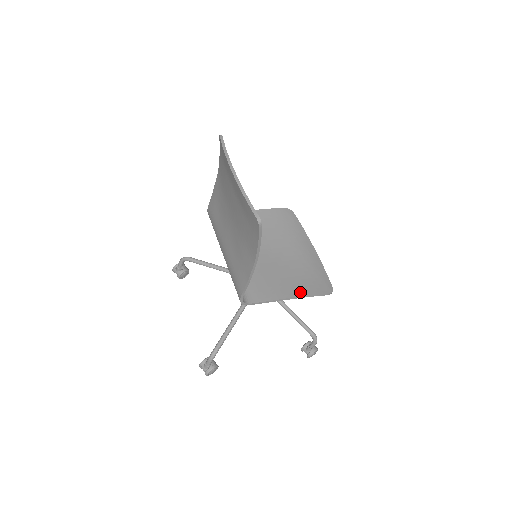
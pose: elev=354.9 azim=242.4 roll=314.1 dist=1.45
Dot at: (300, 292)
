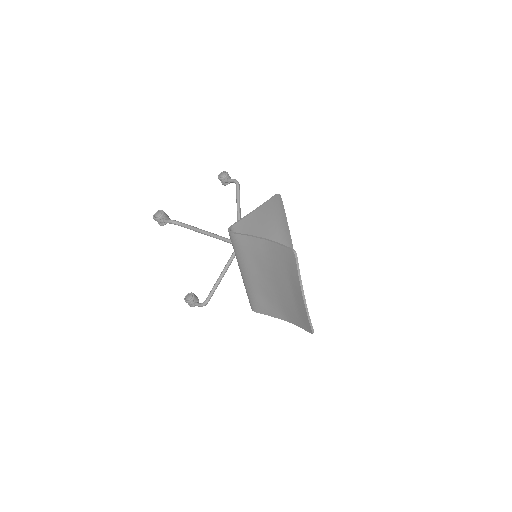
Dot at: occluded
